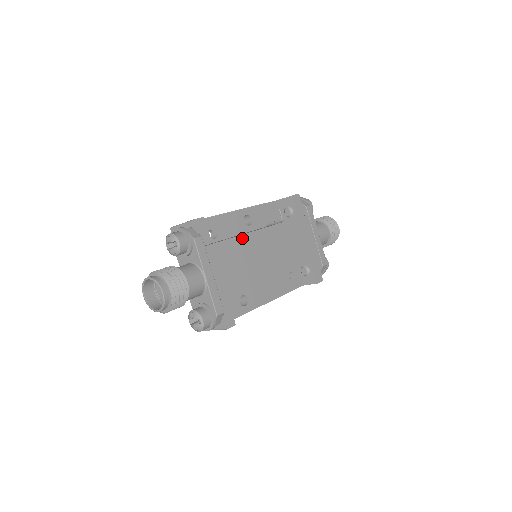
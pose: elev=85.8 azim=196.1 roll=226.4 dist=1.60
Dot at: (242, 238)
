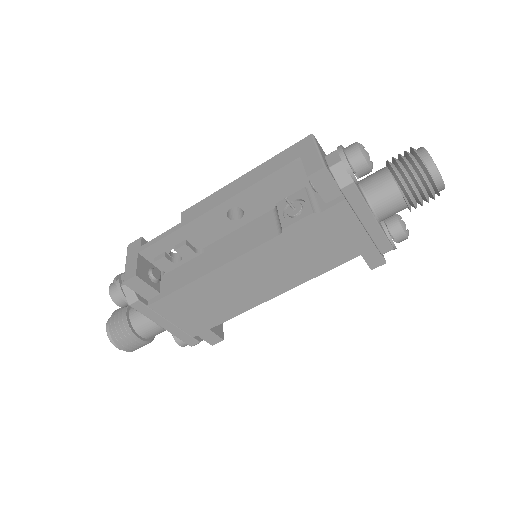
Dot at: (202, 280)
